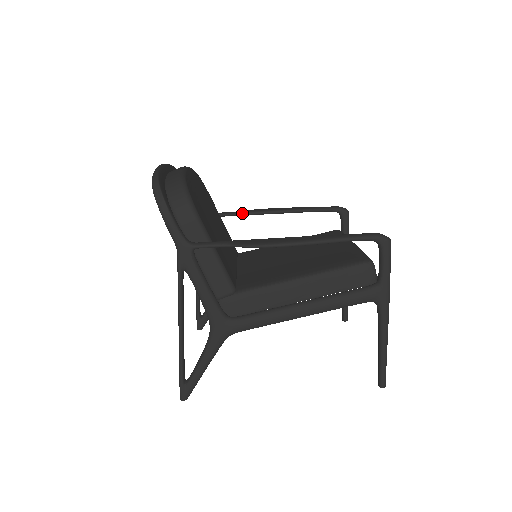
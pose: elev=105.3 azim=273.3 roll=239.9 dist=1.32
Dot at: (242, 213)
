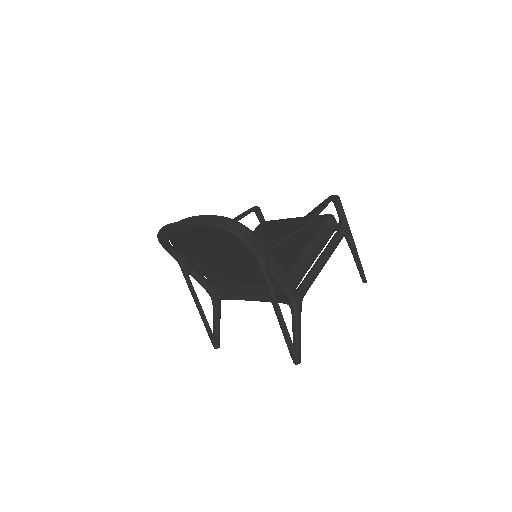
Dot at: occluded
